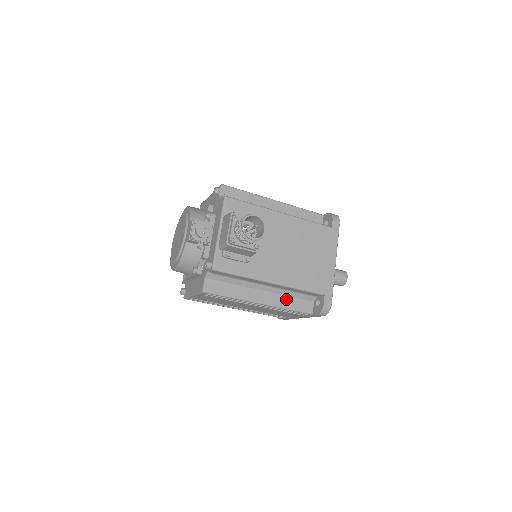
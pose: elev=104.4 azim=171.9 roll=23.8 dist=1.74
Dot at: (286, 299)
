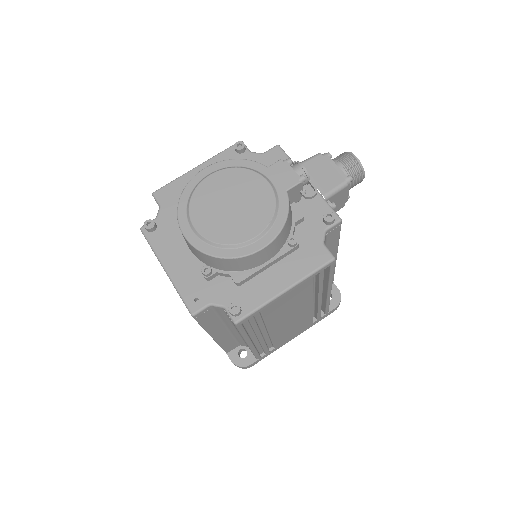
Dot at: occluded
